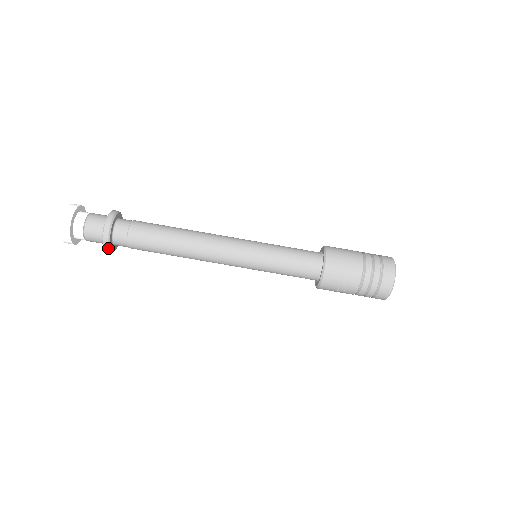
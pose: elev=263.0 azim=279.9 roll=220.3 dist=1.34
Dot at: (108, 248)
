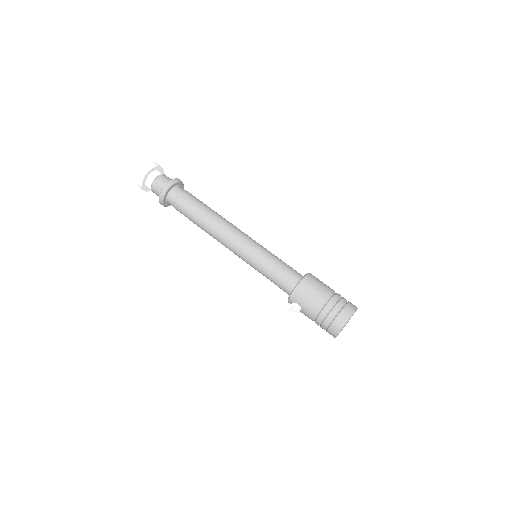
Dot at: (171, 183)
